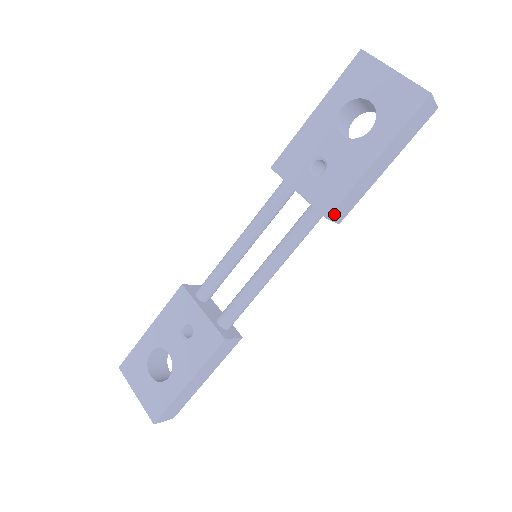
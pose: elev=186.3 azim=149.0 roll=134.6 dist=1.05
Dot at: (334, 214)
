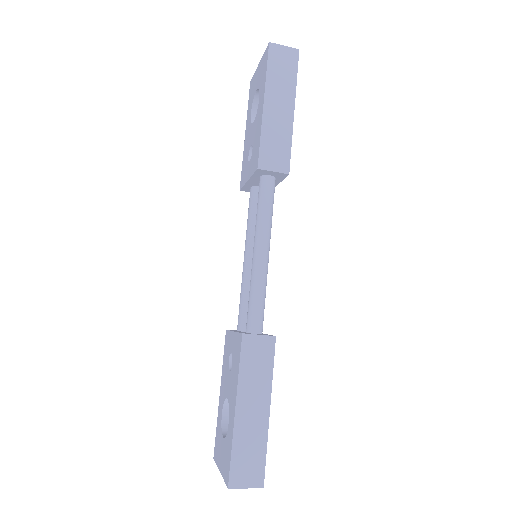
Dot at: (265, 163)
